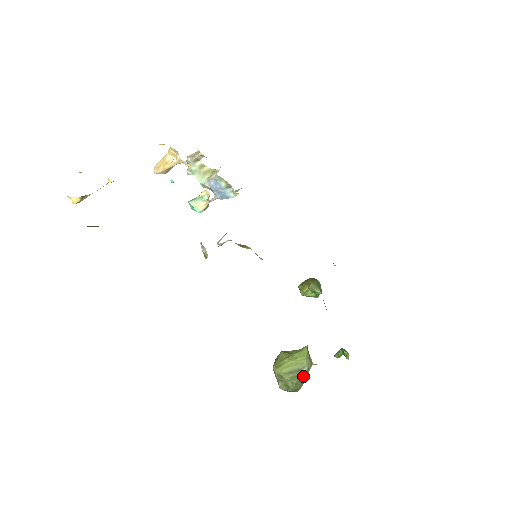
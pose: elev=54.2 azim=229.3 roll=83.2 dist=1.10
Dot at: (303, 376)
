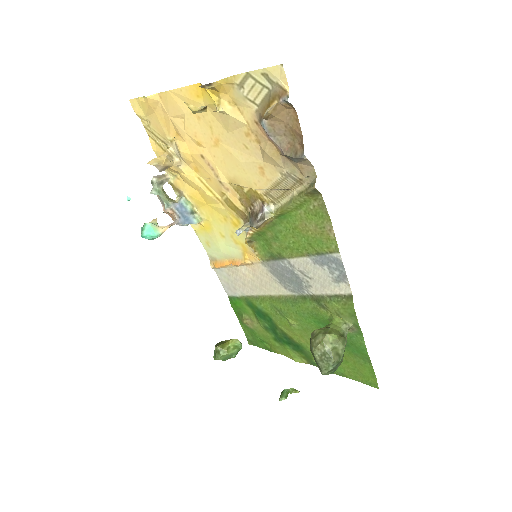
Dot at: (346, 341)
